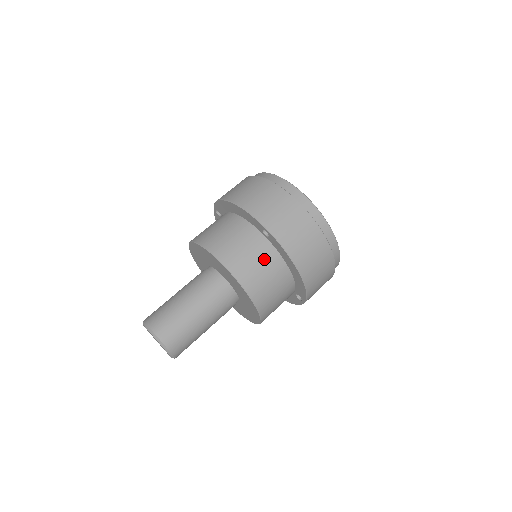
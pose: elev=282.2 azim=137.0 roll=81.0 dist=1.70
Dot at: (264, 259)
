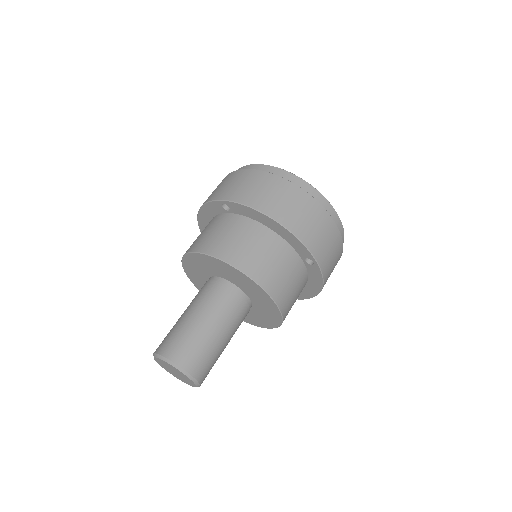
Dot at: (299, 285)
